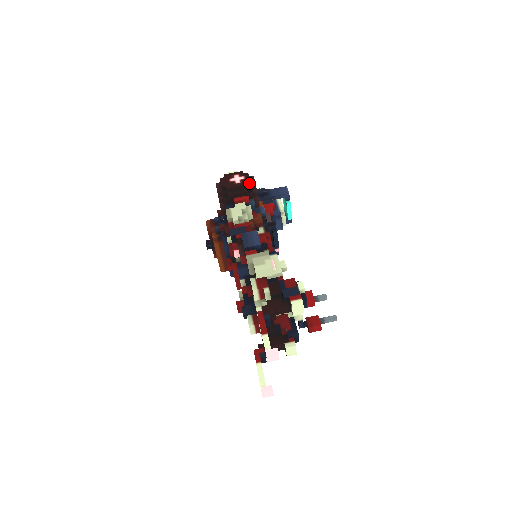
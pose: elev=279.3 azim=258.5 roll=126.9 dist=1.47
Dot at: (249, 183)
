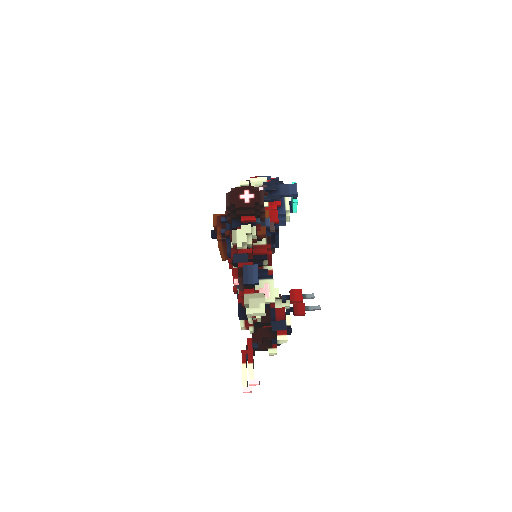
Dot at: (258, 203)
